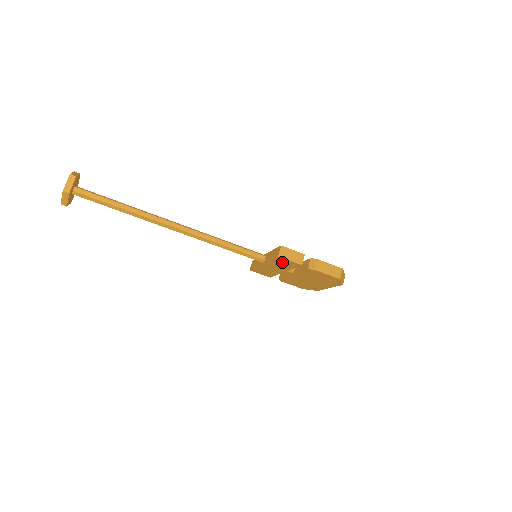
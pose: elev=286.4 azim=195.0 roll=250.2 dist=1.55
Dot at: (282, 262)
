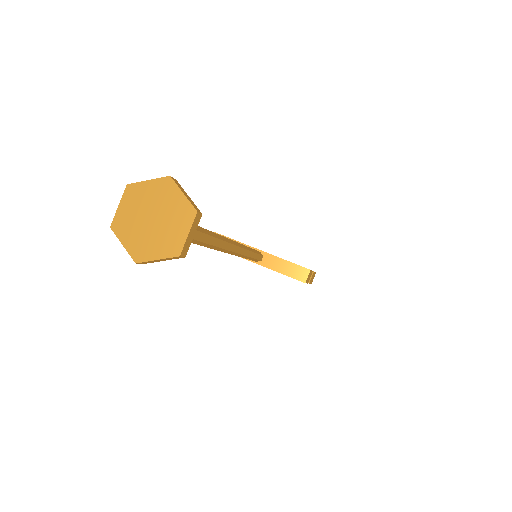
Dot at: occluded
